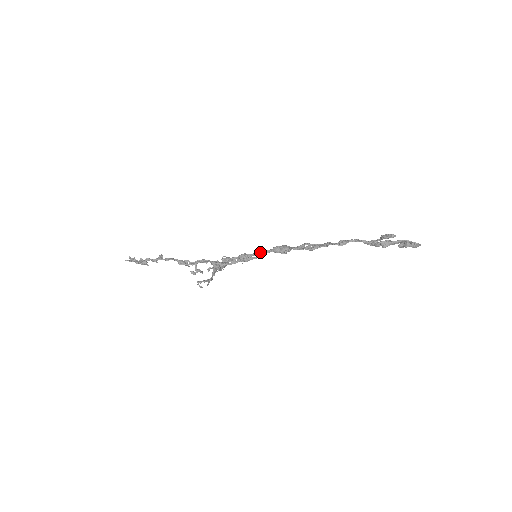
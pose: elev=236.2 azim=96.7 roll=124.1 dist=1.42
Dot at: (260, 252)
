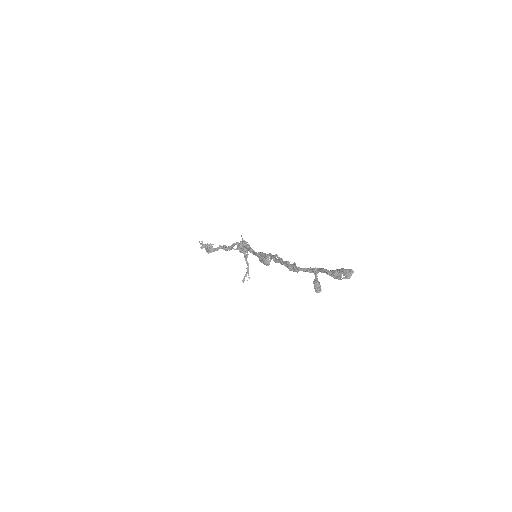
Dot at: occluded
